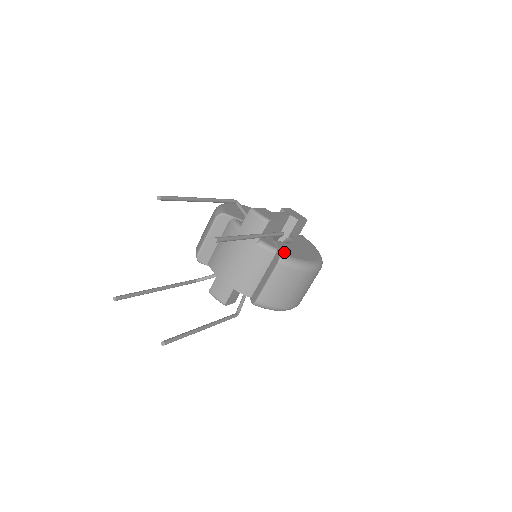
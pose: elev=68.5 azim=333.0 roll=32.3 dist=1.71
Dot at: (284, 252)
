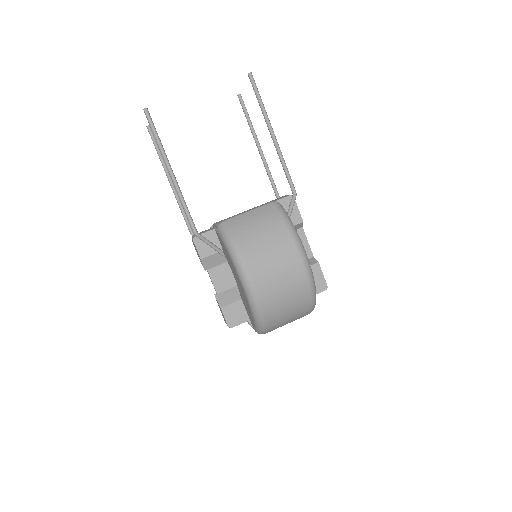
Dot at: occluded
